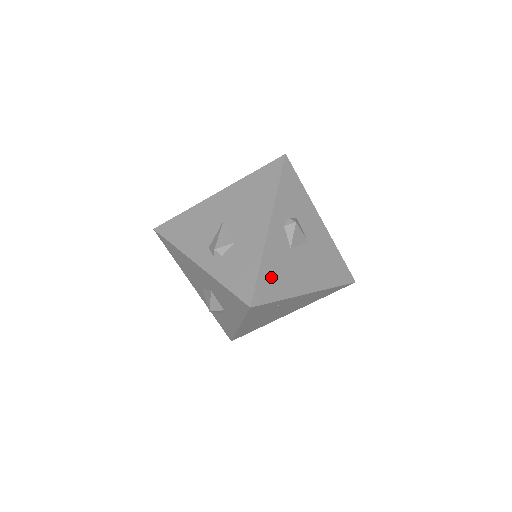
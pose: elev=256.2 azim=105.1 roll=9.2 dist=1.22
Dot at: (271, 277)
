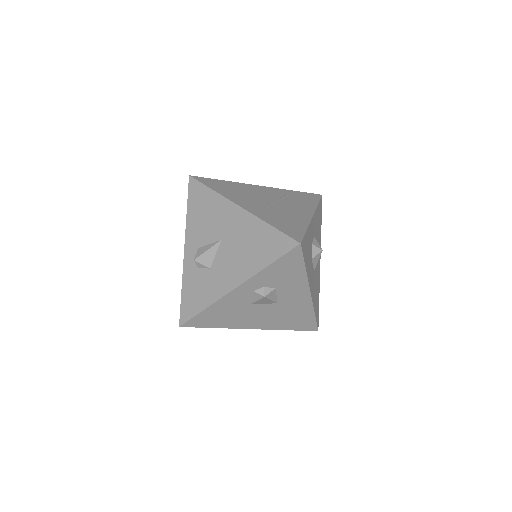
Dot at: (214, 316)
